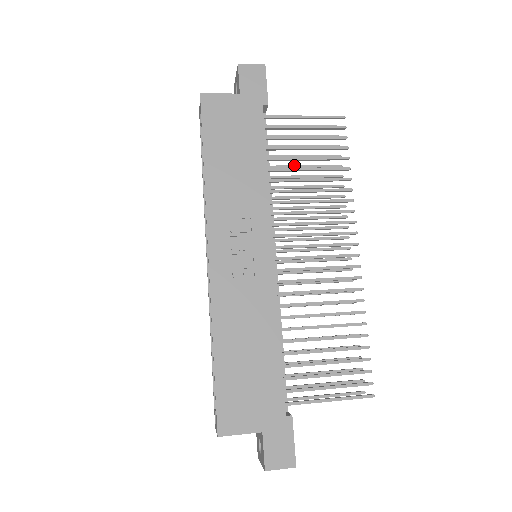
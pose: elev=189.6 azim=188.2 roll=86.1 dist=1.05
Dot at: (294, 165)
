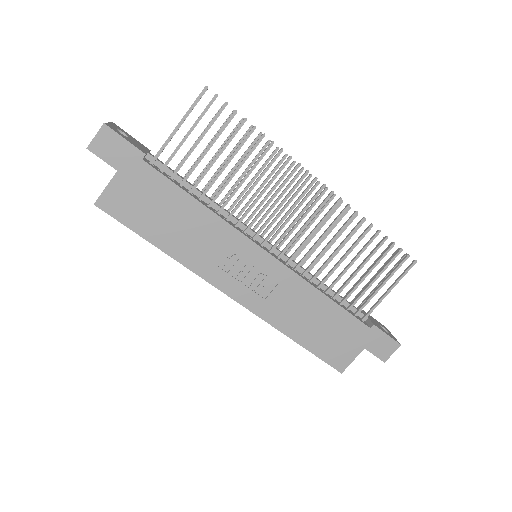
Dot at: (210, 161)
